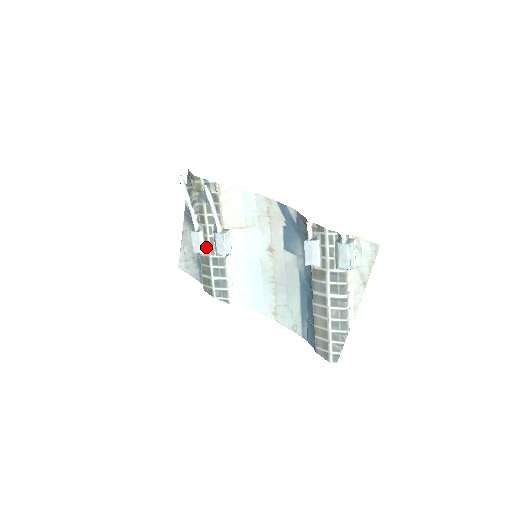
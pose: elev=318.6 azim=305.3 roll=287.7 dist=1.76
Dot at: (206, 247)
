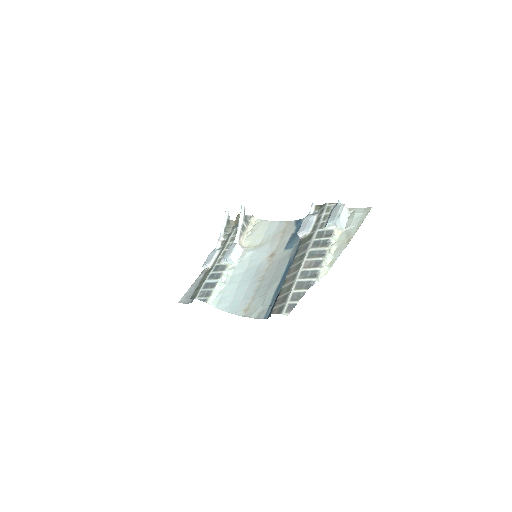
Dot at: (216, 260)
